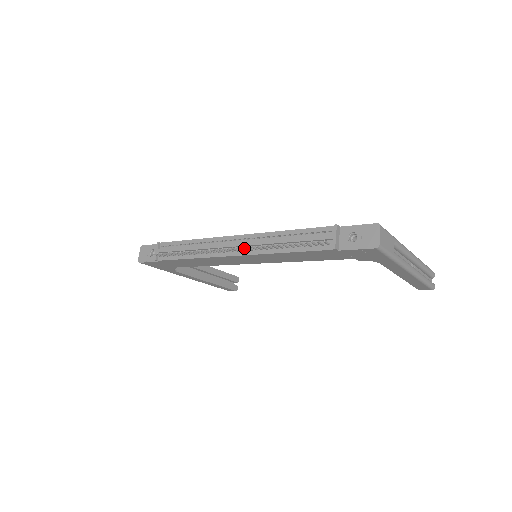
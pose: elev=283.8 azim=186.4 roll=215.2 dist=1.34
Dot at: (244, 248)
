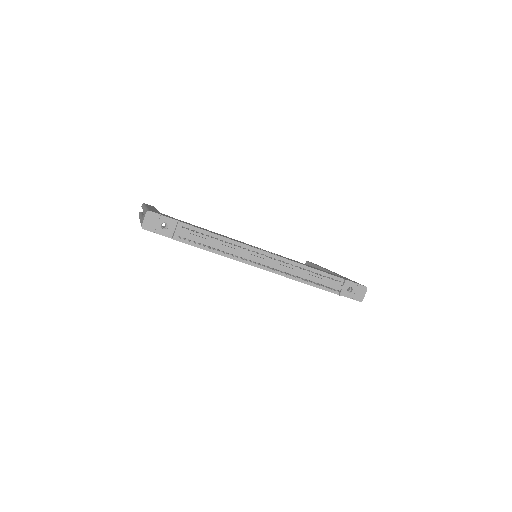
Dot at: (278, 270)
